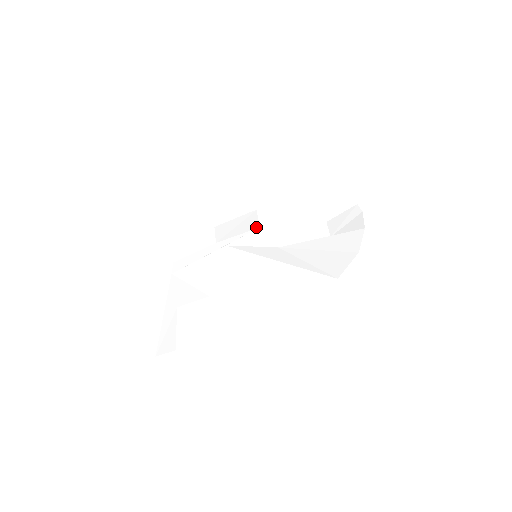
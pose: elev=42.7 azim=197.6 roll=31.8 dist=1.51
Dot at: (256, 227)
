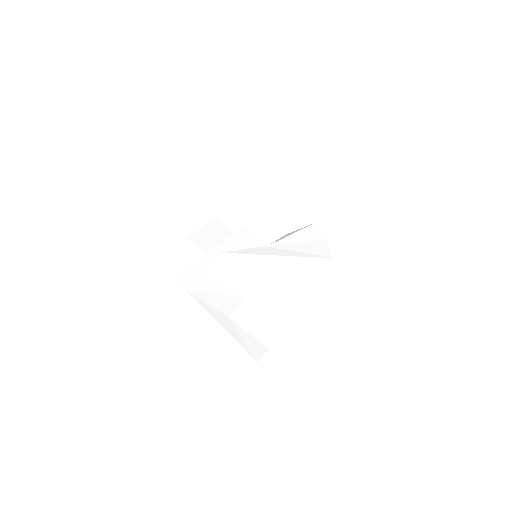
Dot at: (232, 233)
